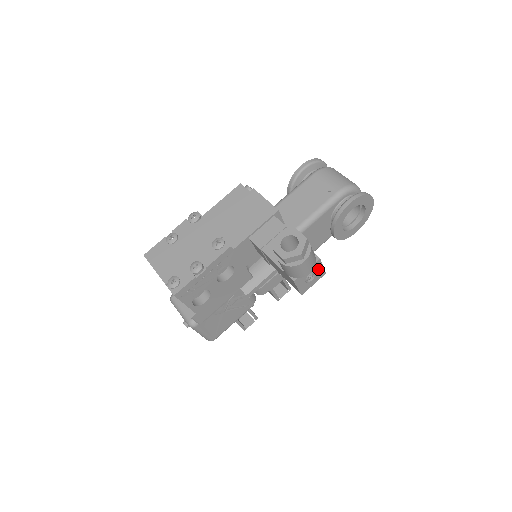
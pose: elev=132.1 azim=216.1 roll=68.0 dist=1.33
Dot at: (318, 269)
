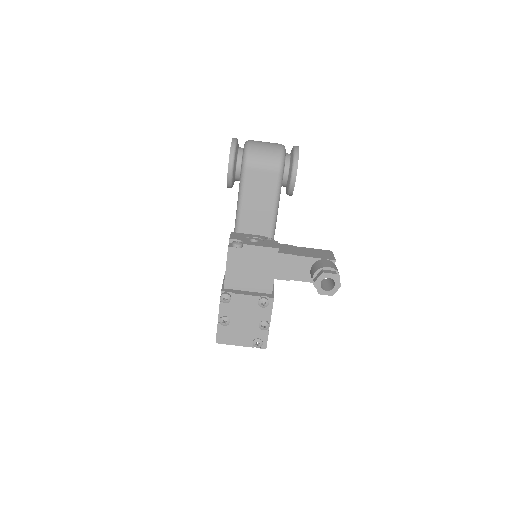
Dot at: occluded
